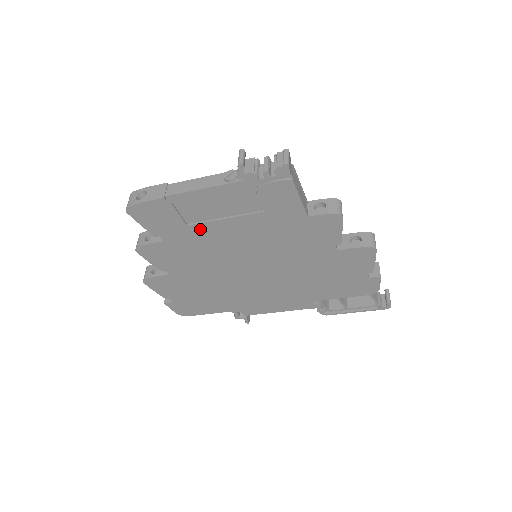
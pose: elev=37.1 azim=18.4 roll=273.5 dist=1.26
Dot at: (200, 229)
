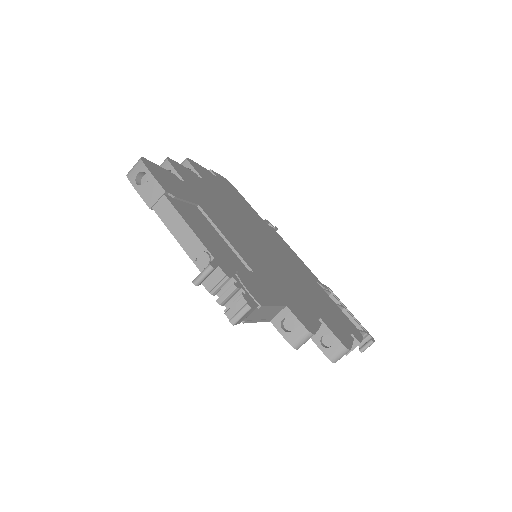
Dot at: occluded
